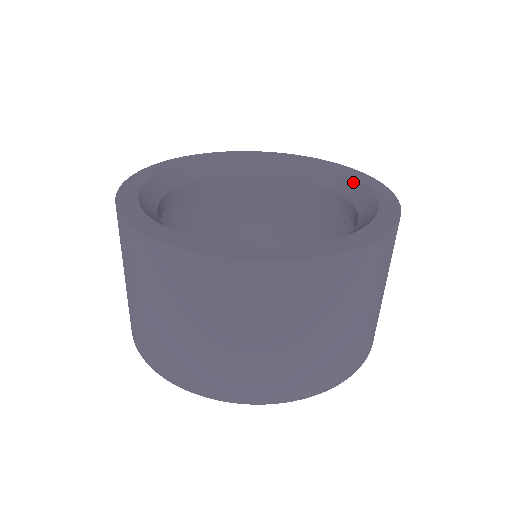
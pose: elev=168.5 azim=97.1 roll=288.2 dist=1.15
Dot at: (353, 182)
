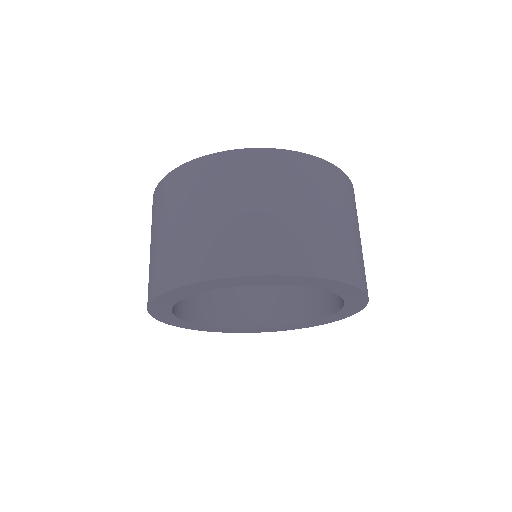
Dot at: occluded
